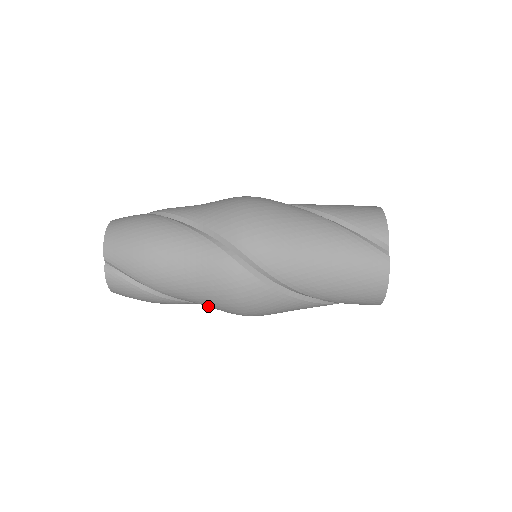
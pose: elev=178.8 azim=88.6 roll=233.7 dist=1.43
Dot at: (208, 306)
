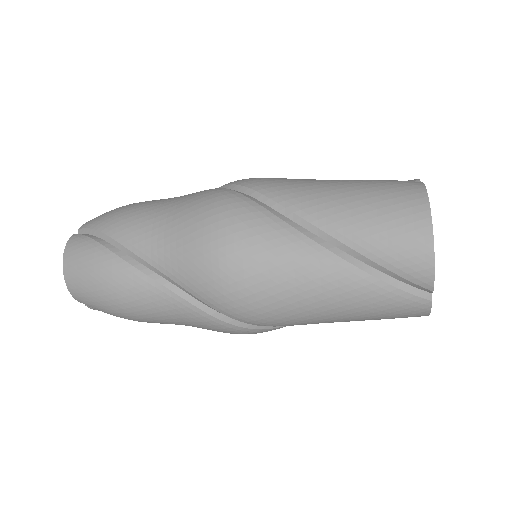
Dot at: (173, 262)
